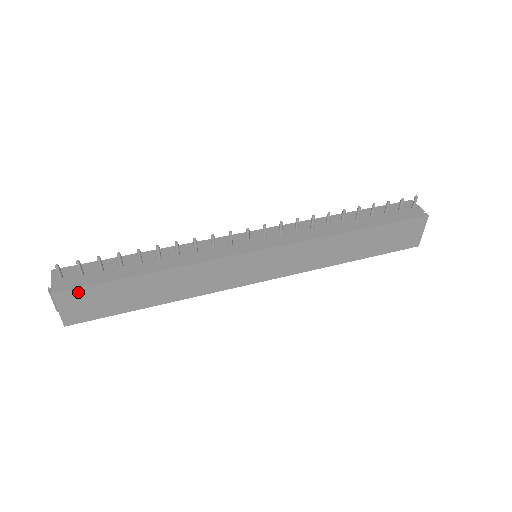
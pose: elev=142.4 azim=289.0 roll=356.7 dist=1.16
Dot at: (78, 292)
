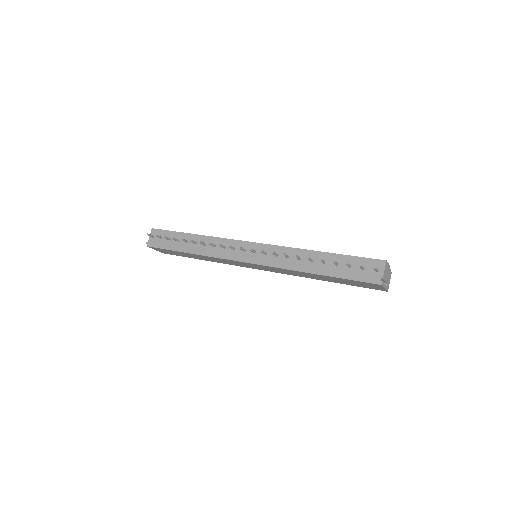
Dot at: occluded
